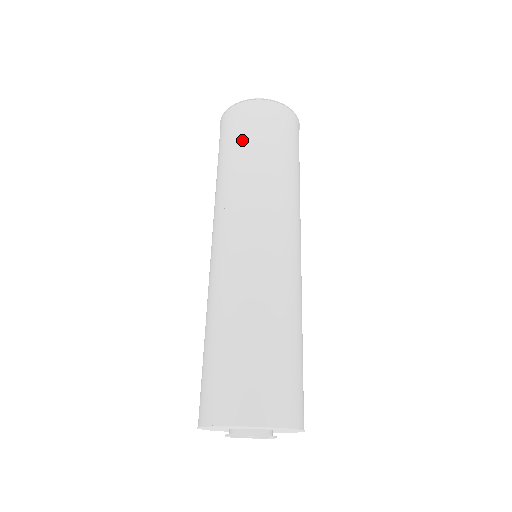
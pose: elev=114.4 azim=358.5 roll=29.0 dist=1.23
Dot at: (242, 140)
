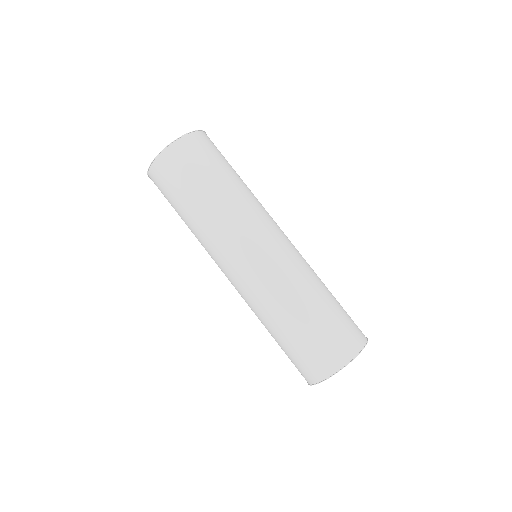
Dot at: (173, 207)
